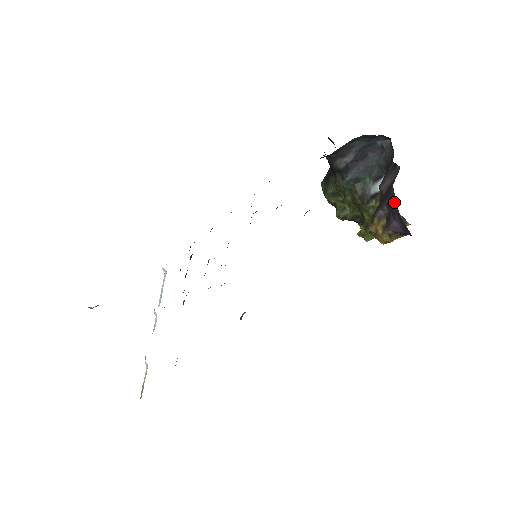
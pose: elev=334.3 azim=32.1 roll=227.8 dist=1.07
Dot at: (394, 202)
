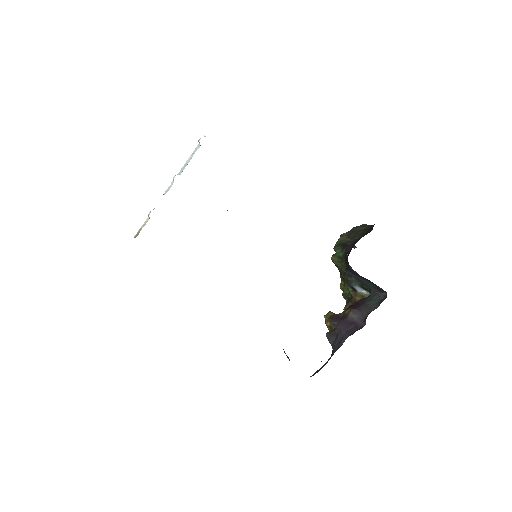
Dot at: (339, 343)
